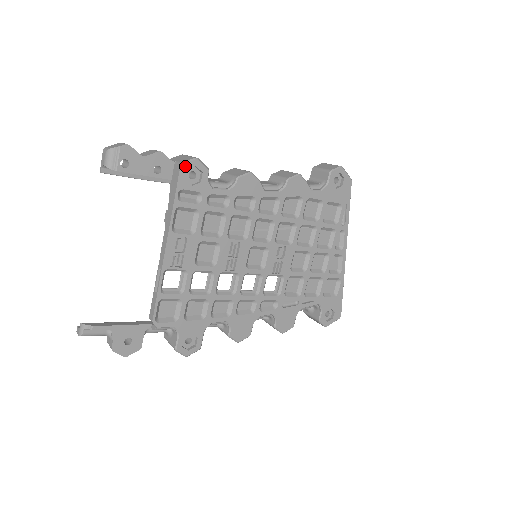
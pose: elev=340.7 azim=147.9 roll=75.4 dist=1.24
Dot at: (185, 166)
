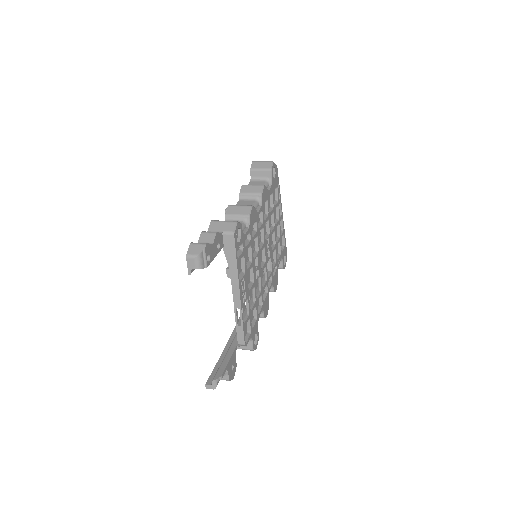
Dot at: (235, 233)
